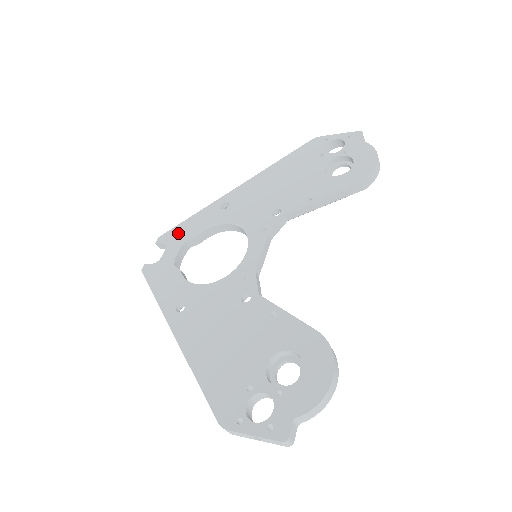
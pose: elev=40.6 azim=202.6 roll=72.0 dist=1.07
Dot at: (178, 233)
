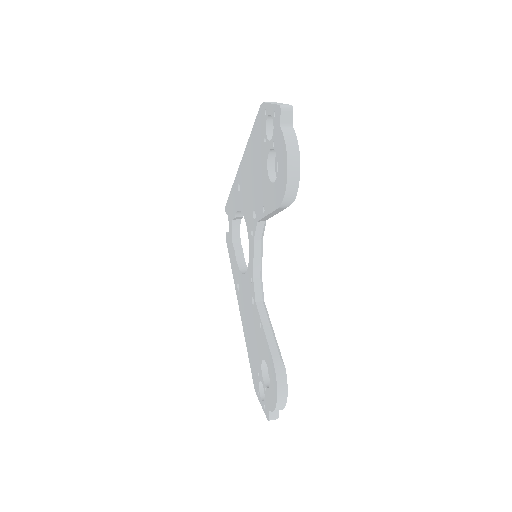
Dot at: (229, 208)
